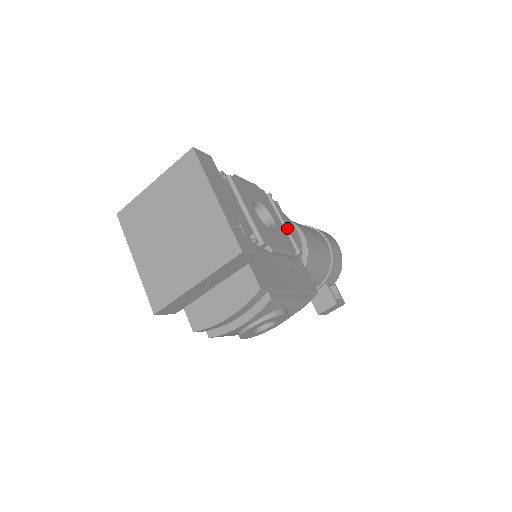
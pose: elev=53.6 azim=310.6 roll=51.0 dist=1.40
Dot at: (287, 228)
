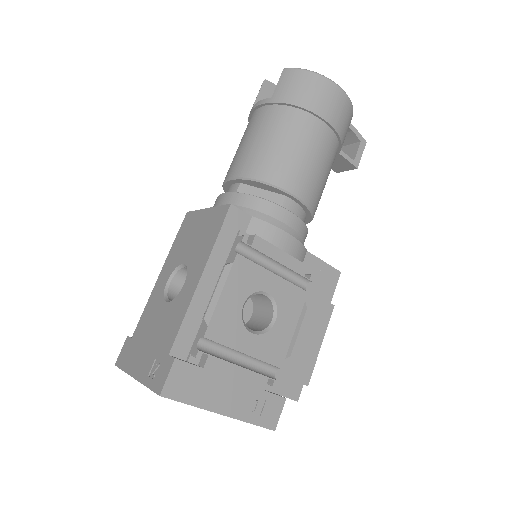
Dot at: (285, 267)
